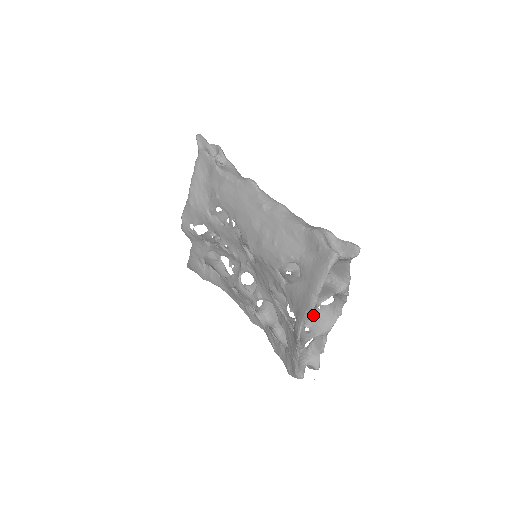
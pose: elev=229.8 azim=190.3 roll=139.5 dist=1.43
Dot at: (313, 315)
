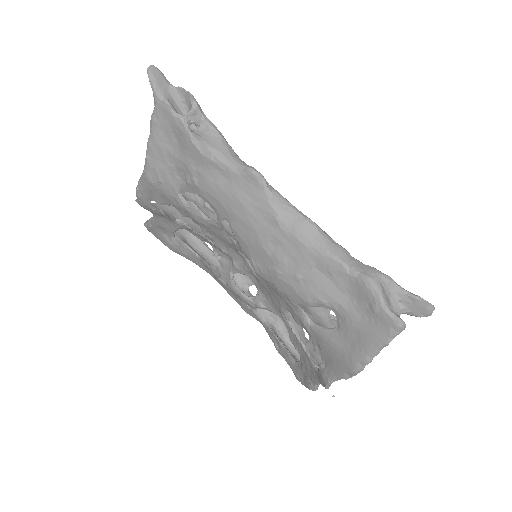
Dot at: occluded
